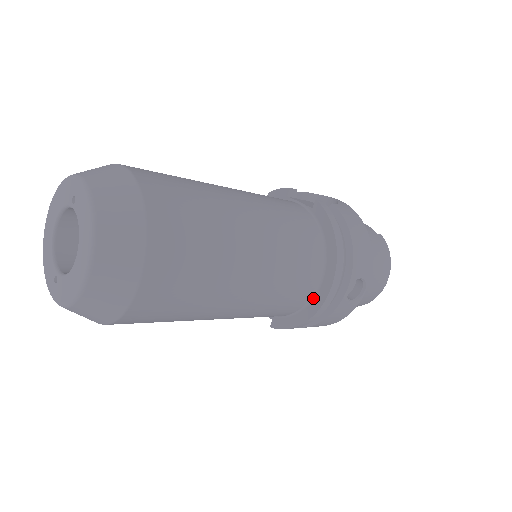
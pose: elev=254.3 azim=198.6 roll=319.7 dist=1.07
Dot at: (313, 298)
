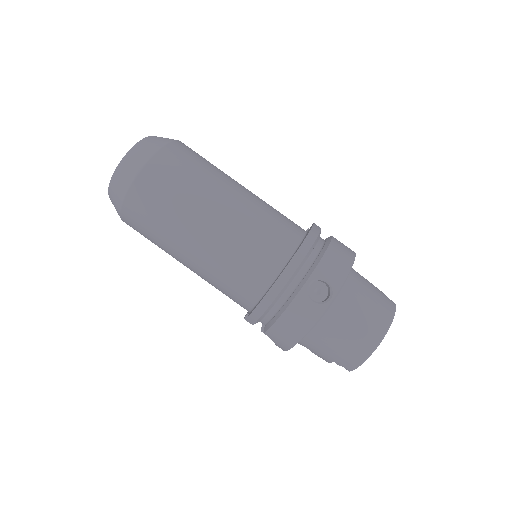
Dot at: (275, 279)
